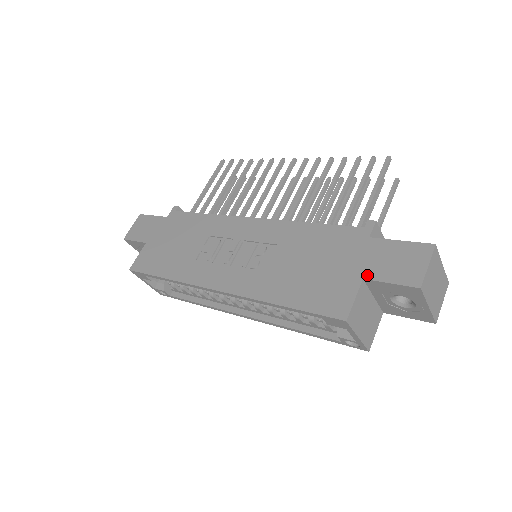
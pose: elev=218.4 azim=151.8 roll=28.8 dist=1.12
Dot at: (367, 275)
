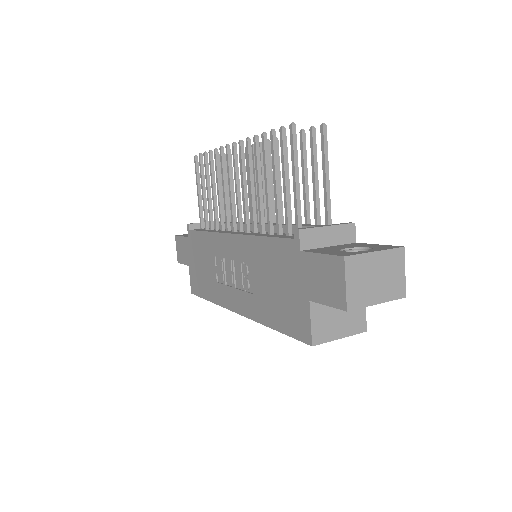
Dot at: (310, 297)
